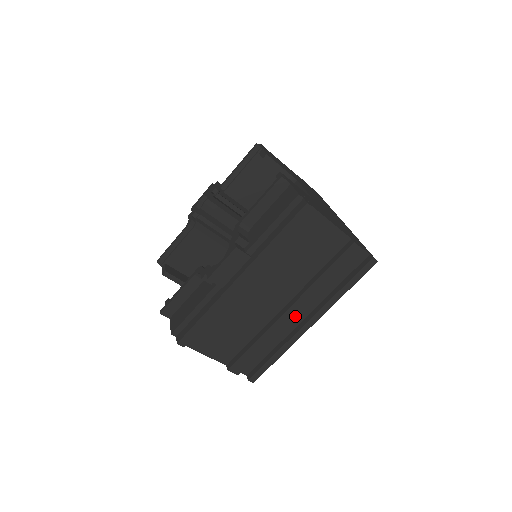
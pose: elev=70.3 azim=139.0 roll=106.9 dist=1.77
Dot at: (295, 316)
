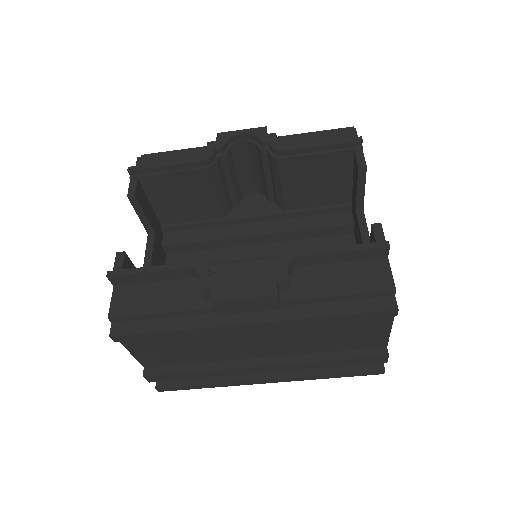
Dot at: (263, 372)
